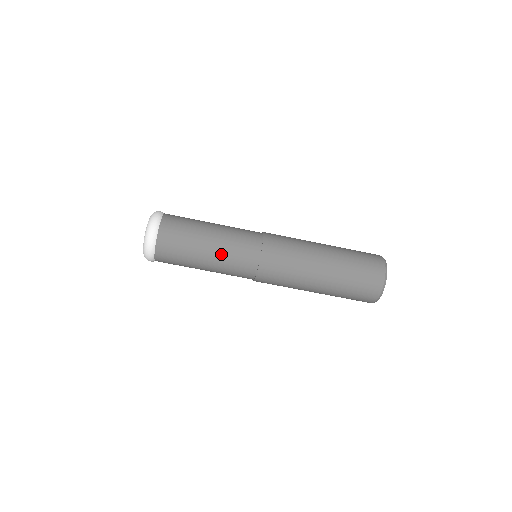
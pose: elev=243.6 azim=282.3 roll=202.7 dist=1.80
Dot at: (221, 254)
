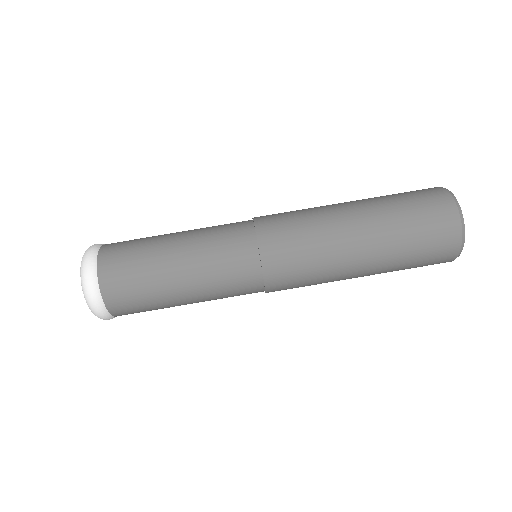
Dot at: (200, 272)
